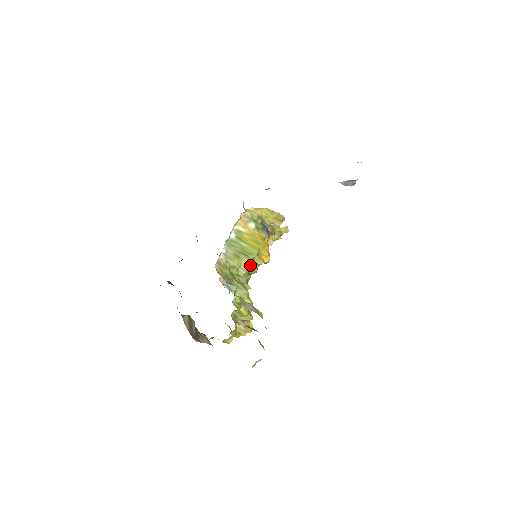
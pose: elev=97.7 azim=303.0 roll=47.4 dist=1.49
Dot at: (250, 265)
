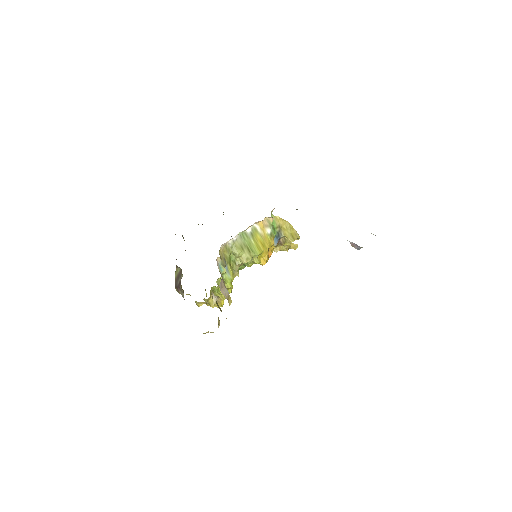
Dot at: (248, 260)
